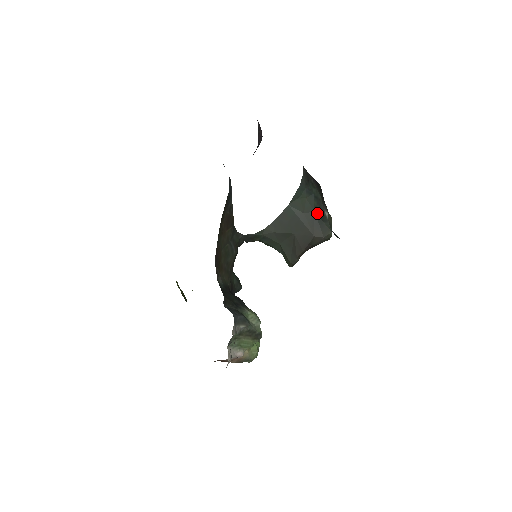
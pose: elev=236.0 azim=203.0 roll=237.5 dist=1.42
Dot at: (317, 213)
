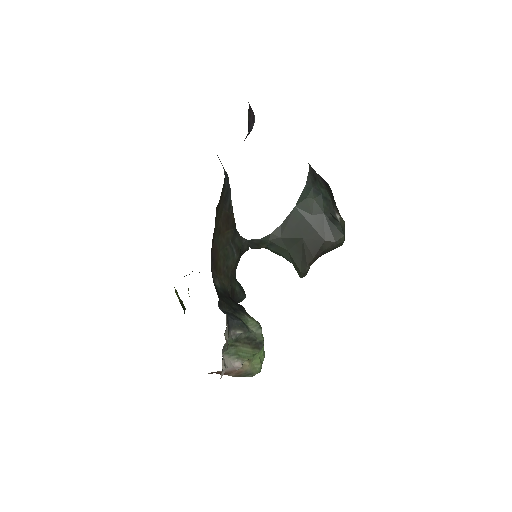
Dot at: (327, 215)
